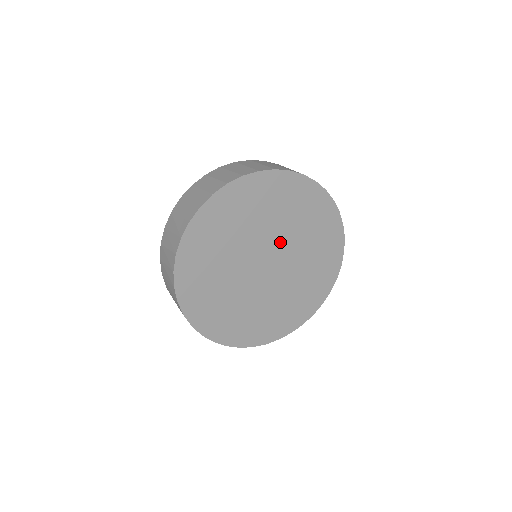
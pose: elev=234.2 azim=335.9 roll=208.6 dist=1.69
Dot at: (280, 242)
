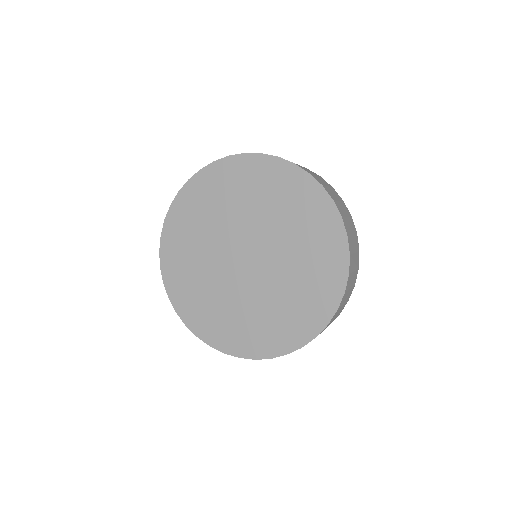
Dot at: (272, 253)
